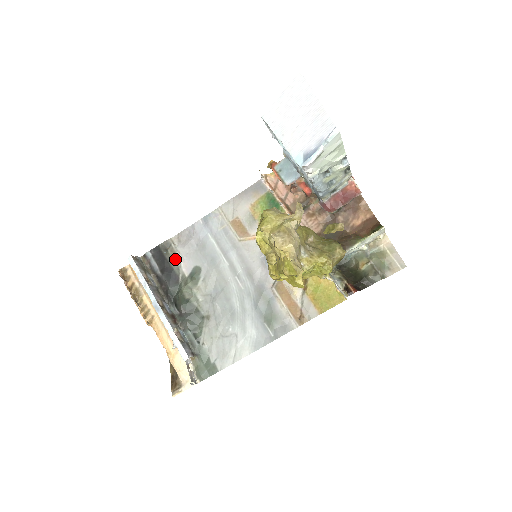
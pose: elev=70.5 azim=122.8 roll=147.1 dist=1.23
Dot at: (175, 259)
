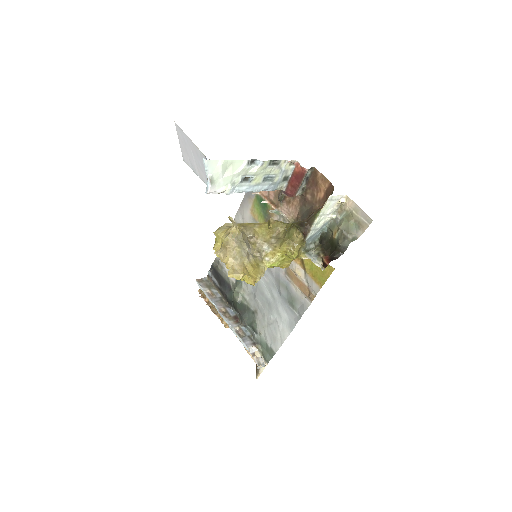
Dot at: (223, 272)
